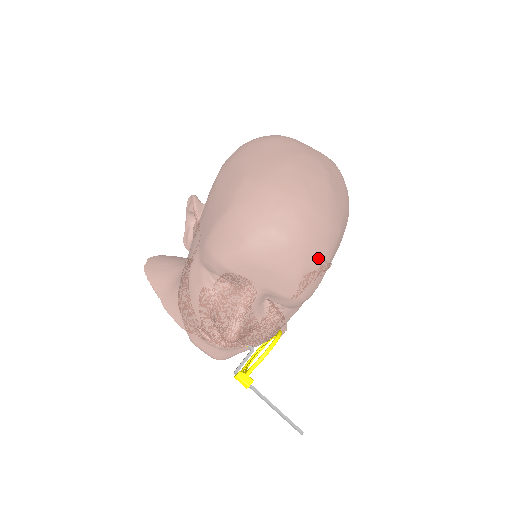
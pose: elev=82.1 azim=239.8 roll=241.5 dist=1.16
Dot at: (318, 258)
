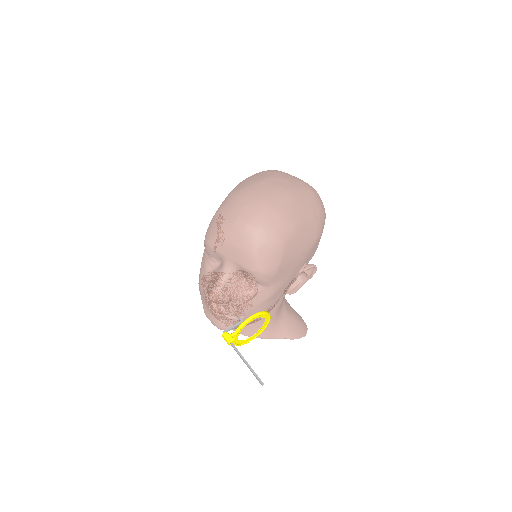
Dot at: (270, 241)
